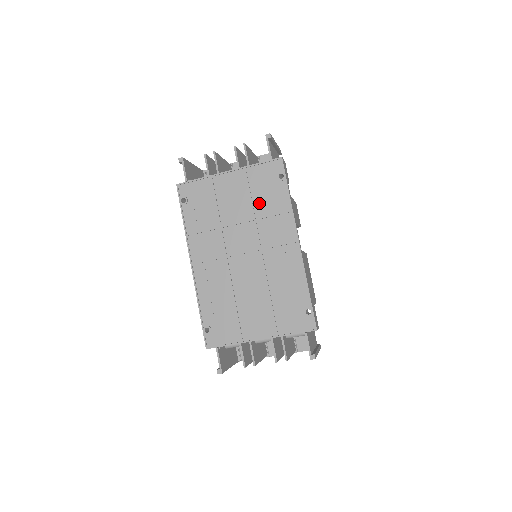
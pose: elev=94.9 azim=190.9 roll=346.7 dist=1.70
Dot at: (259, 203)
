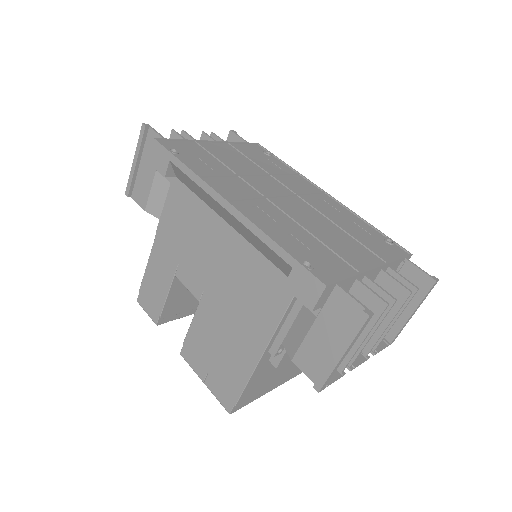
Dot at: (263, 165)
